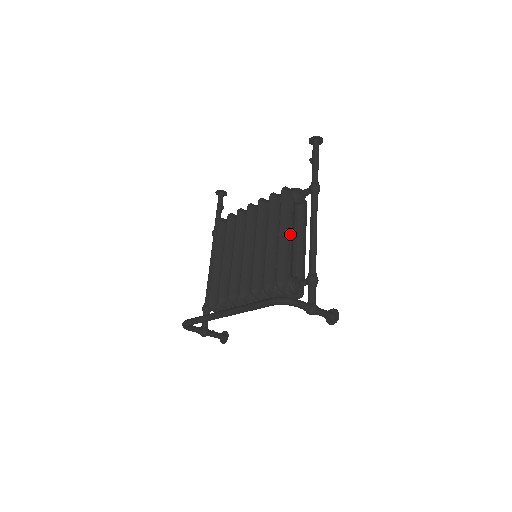
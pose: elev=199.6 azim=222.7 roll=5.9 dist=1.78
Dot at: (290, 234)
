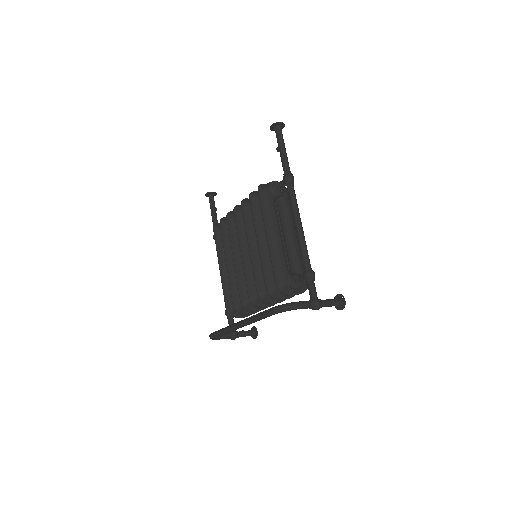
Dot at: (277, 233)
